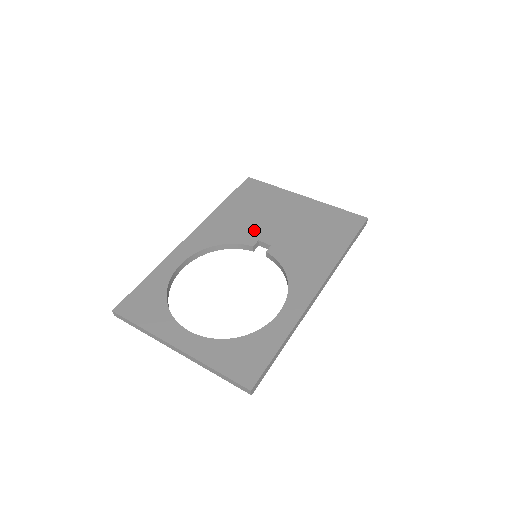
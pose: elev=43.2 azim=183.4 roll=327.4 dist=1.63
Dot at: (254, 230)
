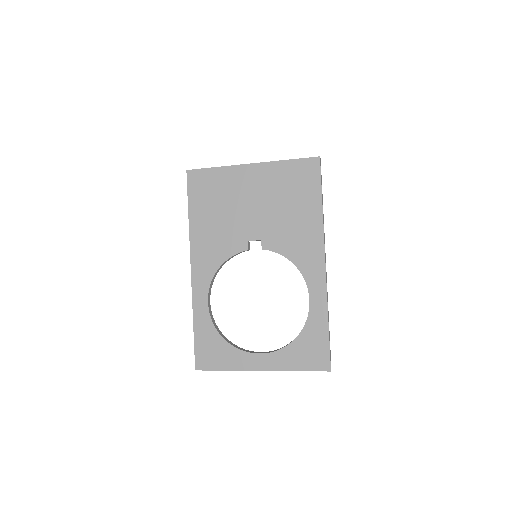
Dot at: (237, 232)
